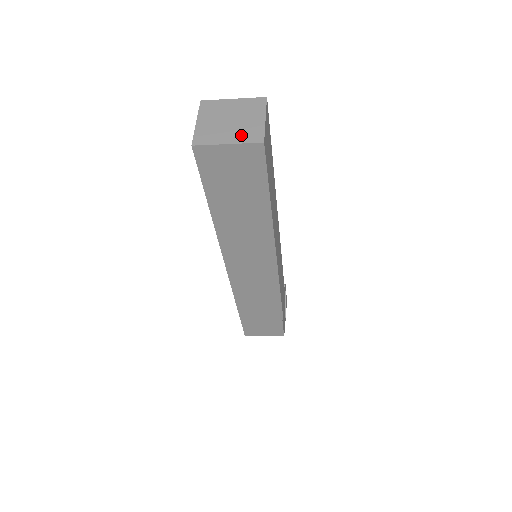
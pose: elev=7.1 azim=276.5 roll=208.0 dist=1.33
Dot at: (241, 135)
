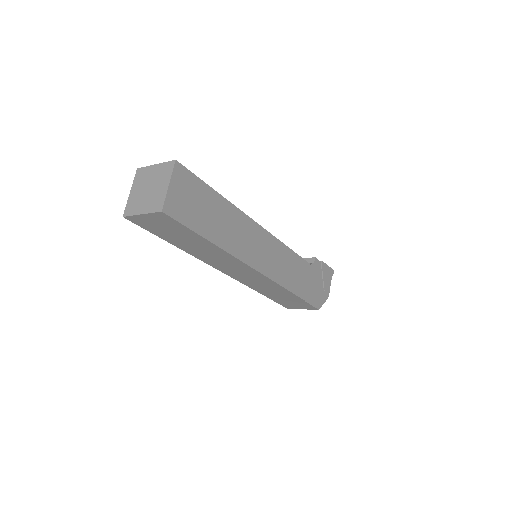
Dot at: (151, 204)
